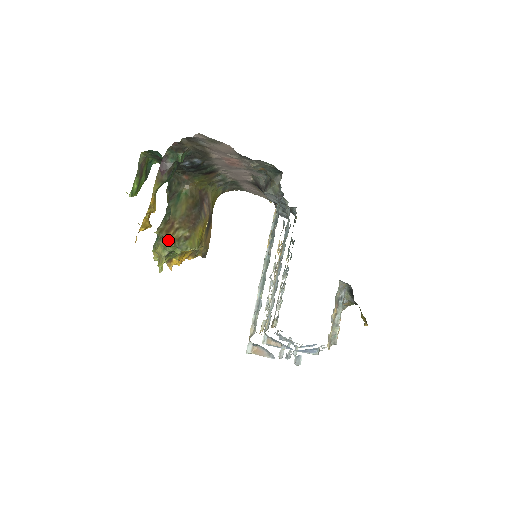
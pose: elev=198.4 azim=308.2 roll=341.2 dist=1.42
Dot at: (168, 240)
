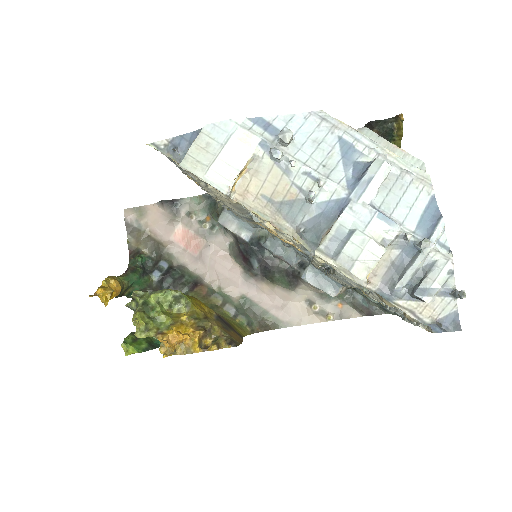
Dot at: (135, 293)
